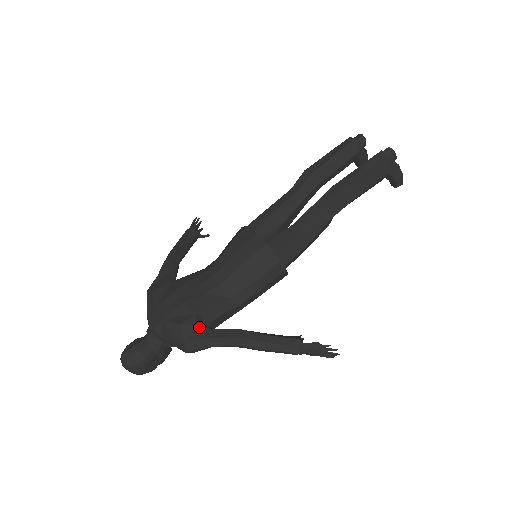
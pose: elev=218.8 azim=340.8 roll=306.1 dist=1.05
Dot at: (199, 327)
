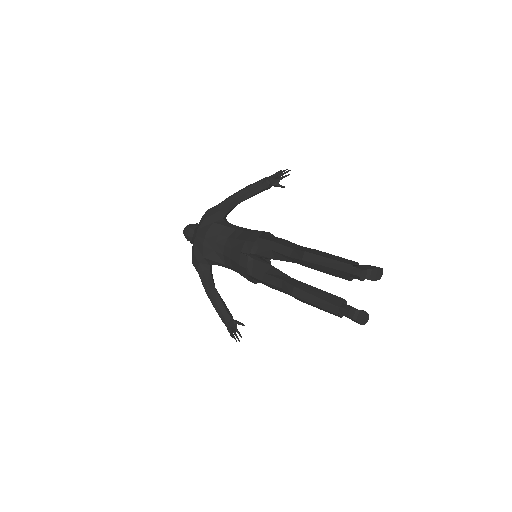
Dot at: (199, 265)
